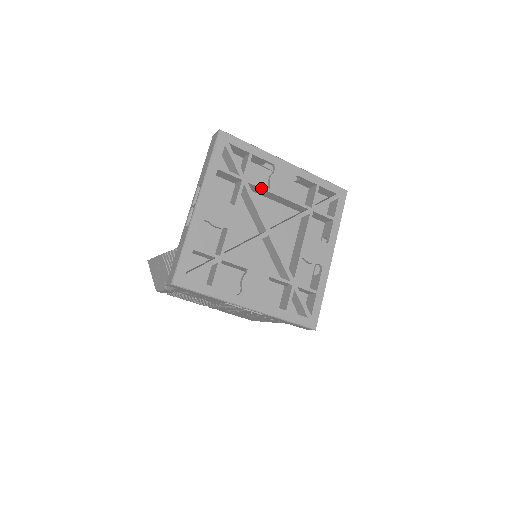
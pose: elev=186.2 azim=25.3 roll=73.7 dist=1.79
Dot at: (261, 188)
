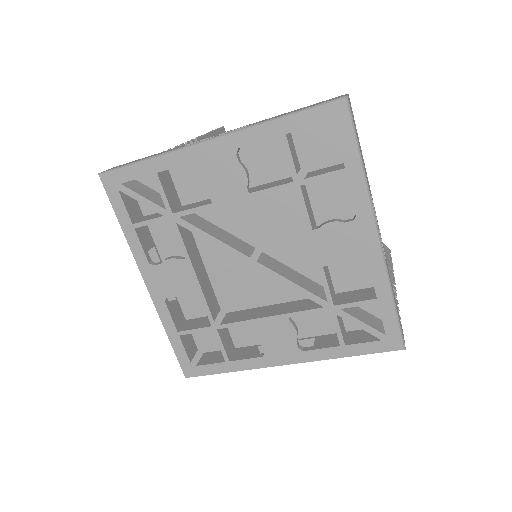
Dot at: (304, 217)
